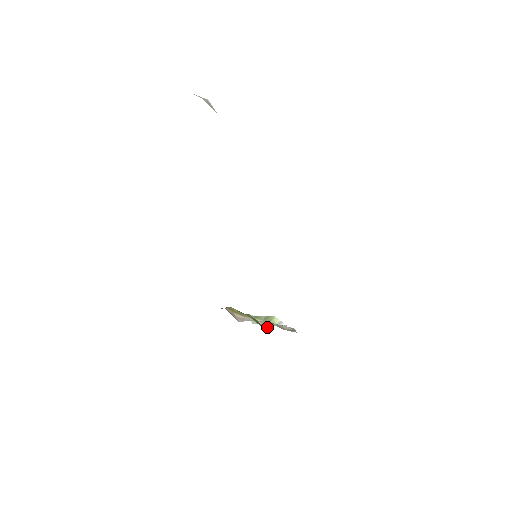
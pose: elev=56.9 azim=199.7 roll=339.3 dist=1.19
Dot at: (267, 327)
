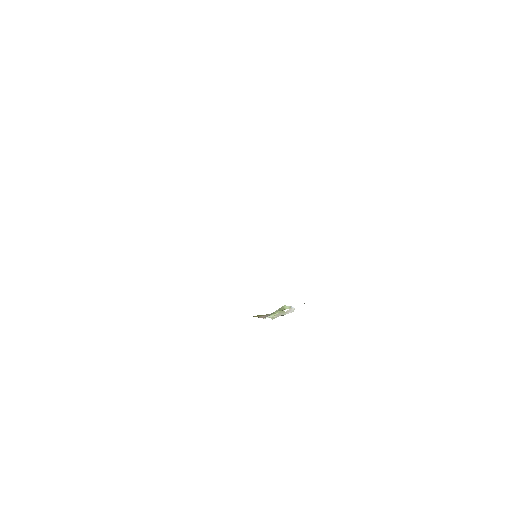
Dot at: (283, 315)
